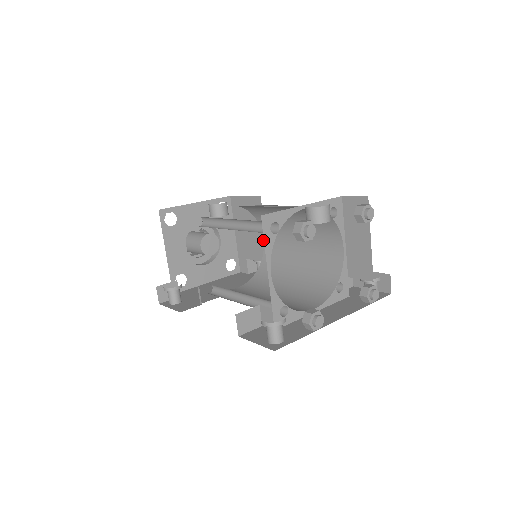
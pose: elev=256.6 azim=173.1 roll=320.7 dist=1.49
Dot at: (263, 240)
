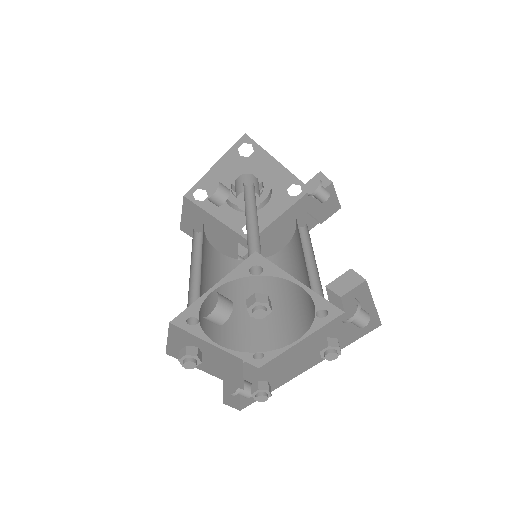
Dot at: occluded
